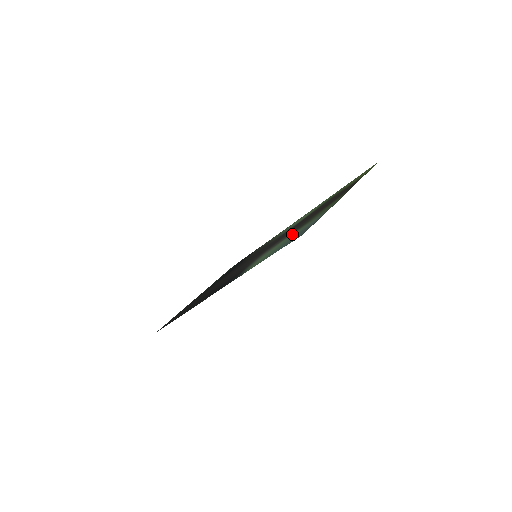
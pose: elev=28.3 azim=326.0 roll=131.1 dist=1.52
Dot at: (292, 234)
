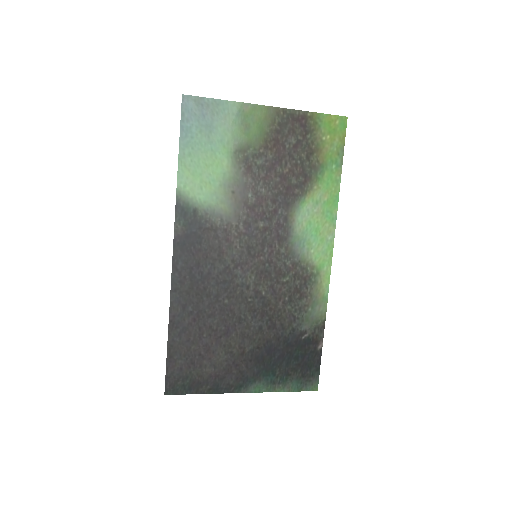
Dot at: (228, 155)
